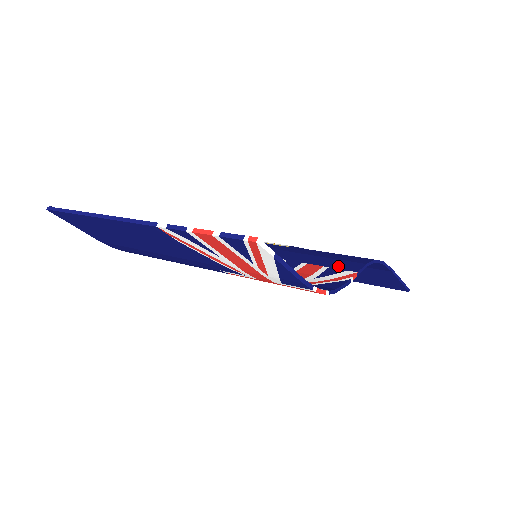
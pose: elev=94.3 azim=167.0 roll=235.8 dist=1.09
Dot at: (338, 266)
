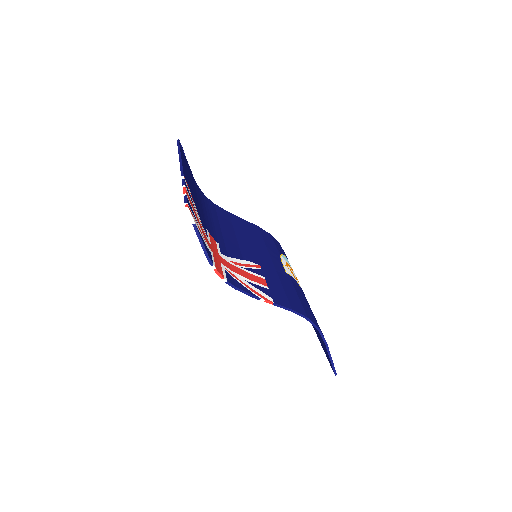
Dot at: (275, 294)
